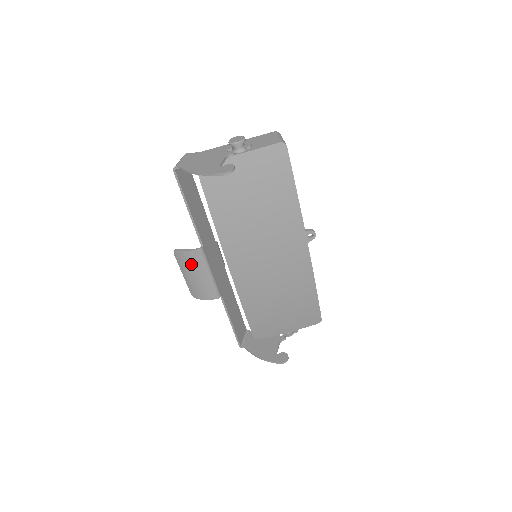
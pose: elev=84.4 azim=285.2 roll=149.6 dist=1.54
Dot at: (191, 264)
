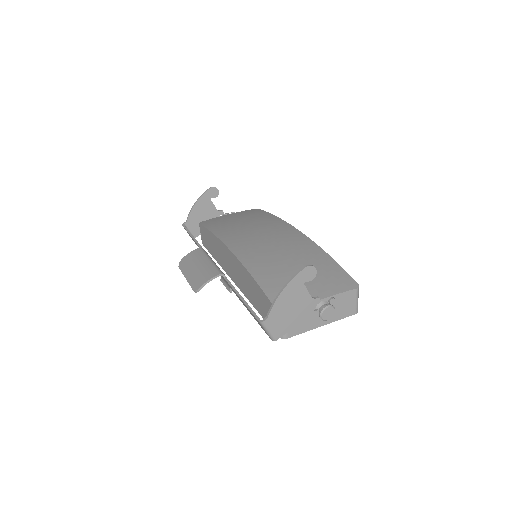
Dot at: (193, 260)
